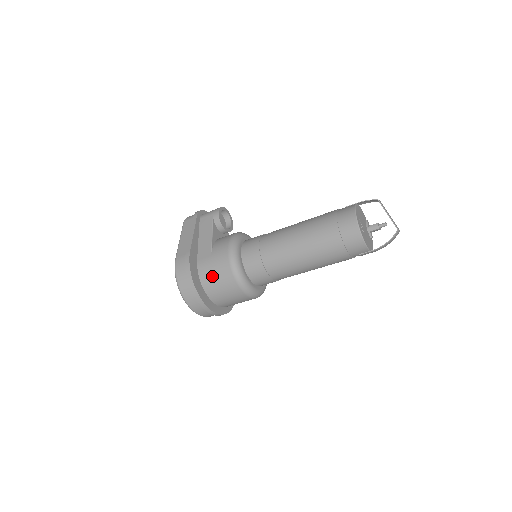
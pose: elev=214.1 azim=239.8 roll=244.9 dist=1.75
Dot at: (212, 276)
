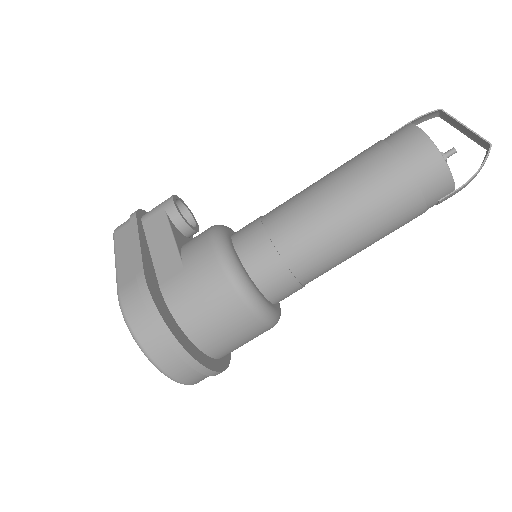
Dot at: (196, 304)
